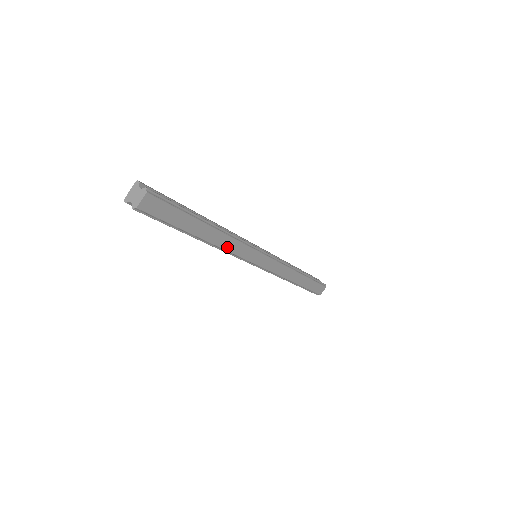
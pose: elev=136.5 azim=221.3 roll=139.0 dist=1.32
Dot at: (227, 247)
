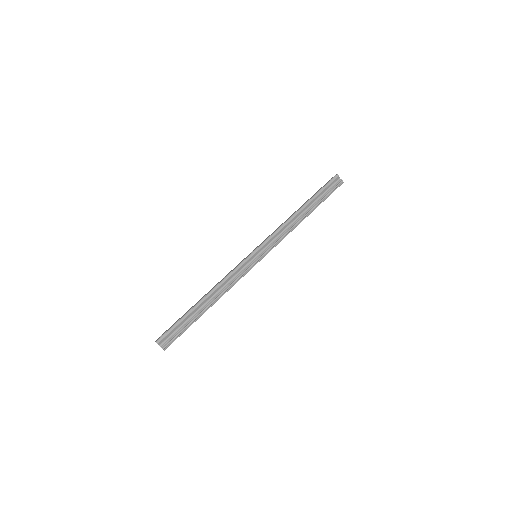
Dot at: occluded
